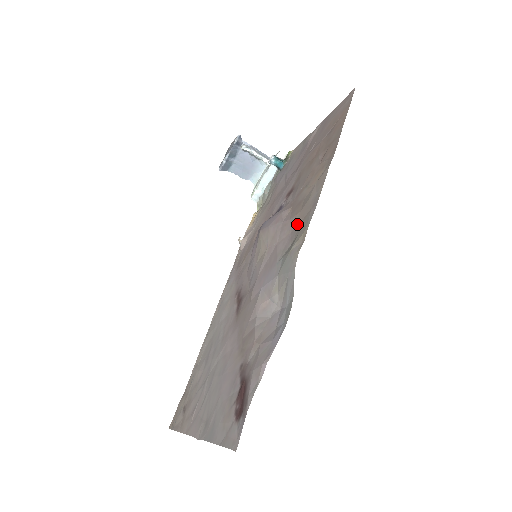
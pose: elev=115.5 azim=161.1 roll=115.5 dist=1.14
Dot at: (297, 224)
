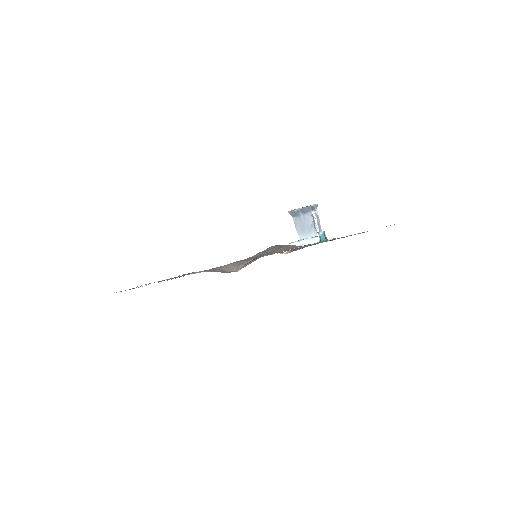
Dot at: (292, 248)
